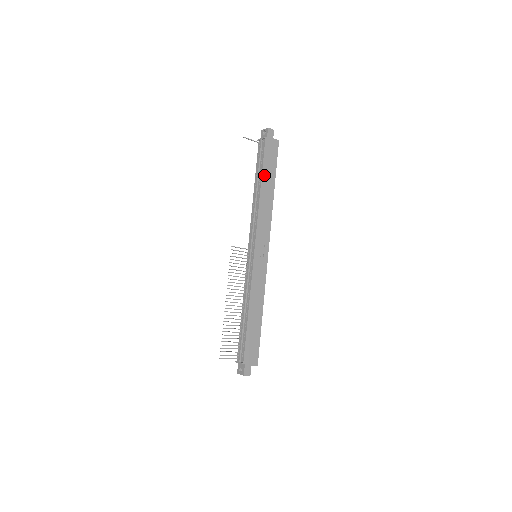
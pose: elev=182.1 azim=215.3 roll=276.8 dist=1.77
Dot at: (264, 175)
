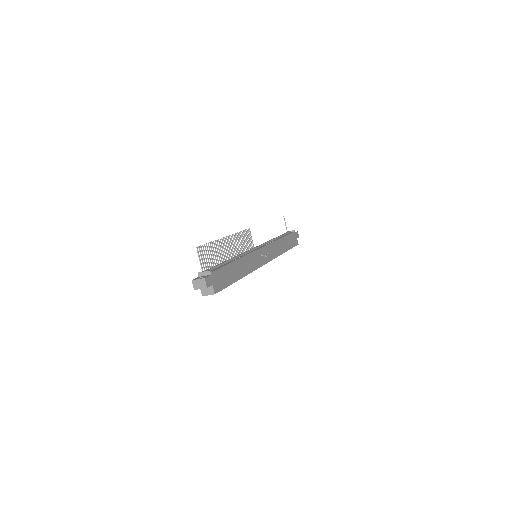
Dot at: (286, 238)
